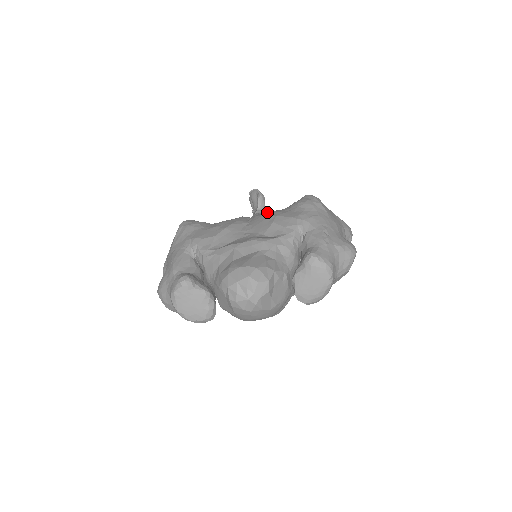
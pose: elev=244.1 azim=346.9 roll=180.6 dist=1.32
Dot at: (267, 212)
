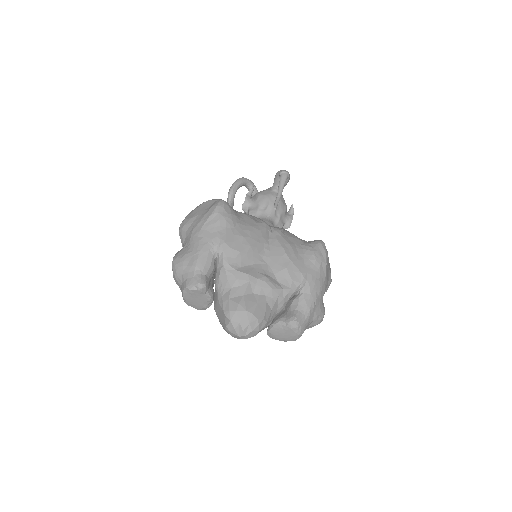
Dot at: (287, 244)
